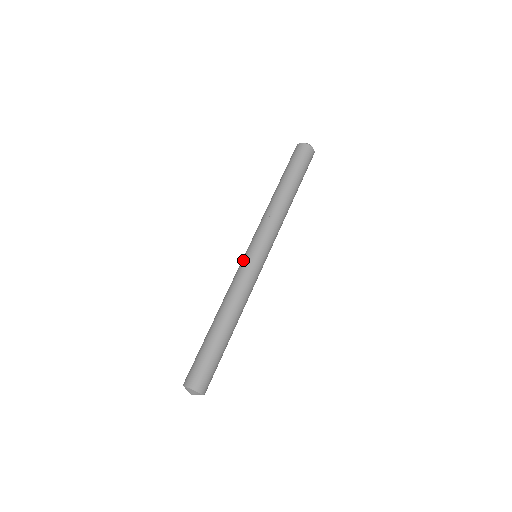
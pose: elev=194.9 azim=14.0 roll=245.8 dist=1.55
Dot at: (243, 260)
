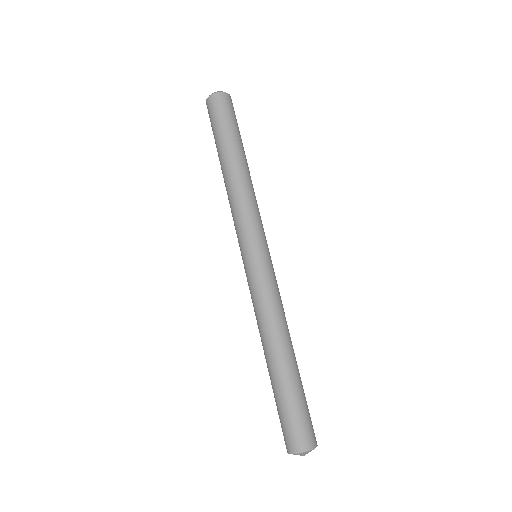
Dot at: (258, 267)
